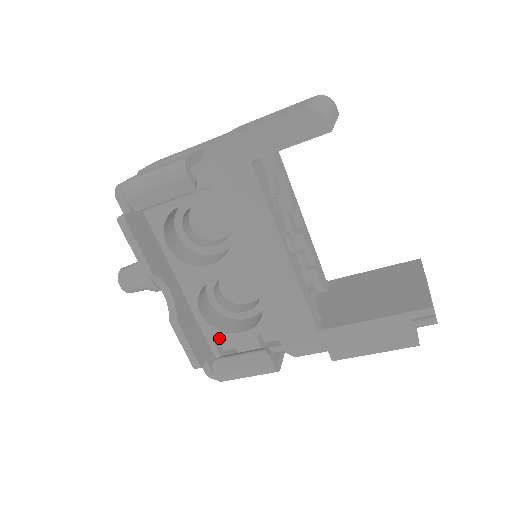
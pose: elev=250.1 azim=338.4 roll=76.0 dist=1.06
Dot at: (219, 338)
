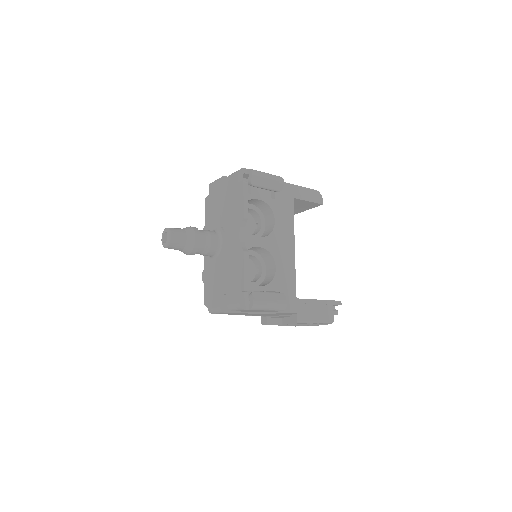
Dot at: occluded
